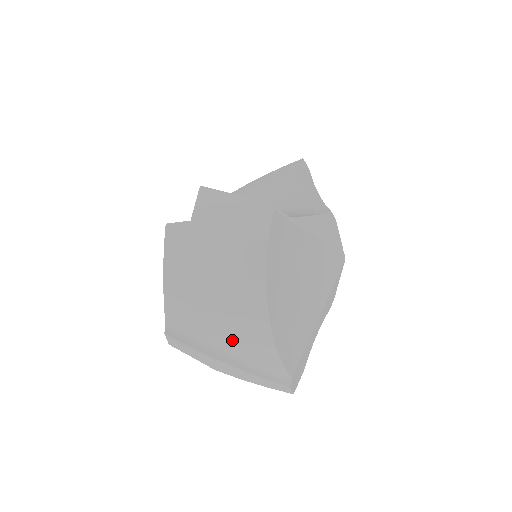
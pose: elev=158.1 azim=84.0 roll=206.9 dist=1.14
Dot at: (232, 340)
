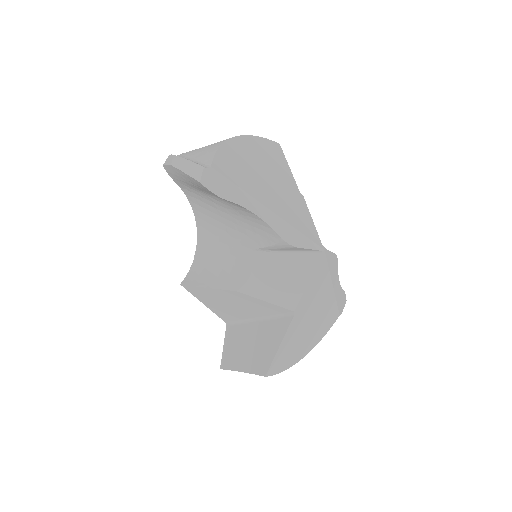
Dot at: (200, 151)
